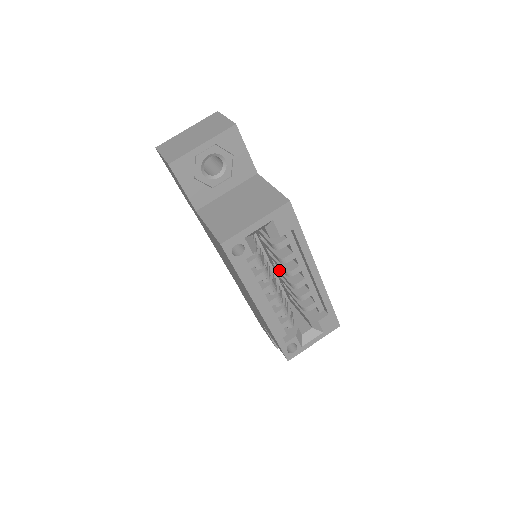
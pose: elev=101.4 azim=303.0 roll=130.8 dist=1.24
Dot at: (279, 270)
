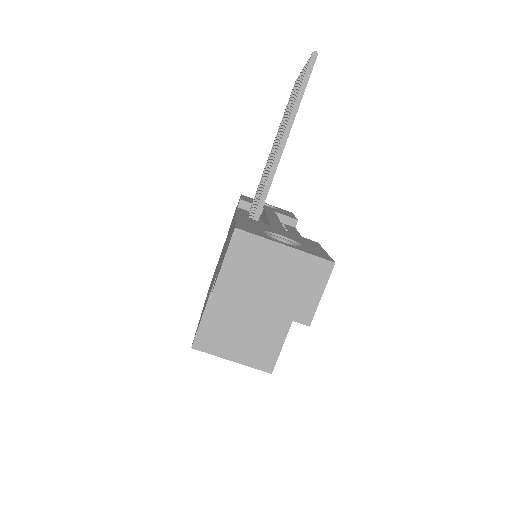
Dot at: occluded
